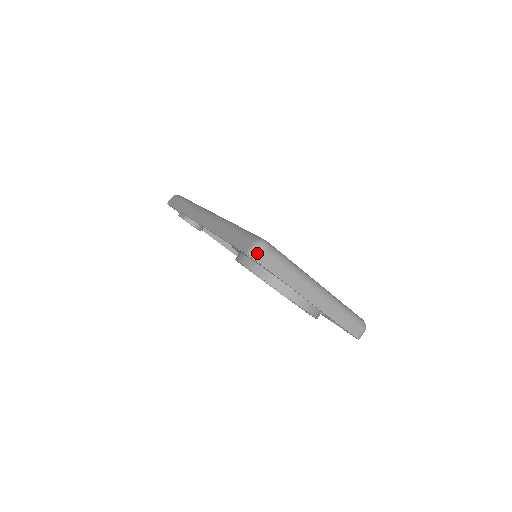
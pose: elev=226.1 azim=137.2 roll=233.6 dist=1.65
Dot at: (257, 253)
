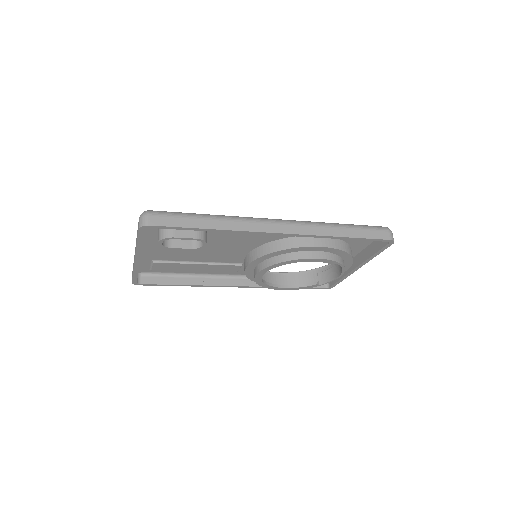
Dot at: occluded
